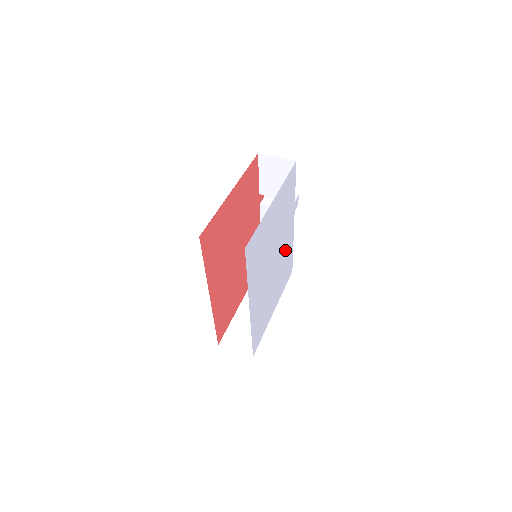
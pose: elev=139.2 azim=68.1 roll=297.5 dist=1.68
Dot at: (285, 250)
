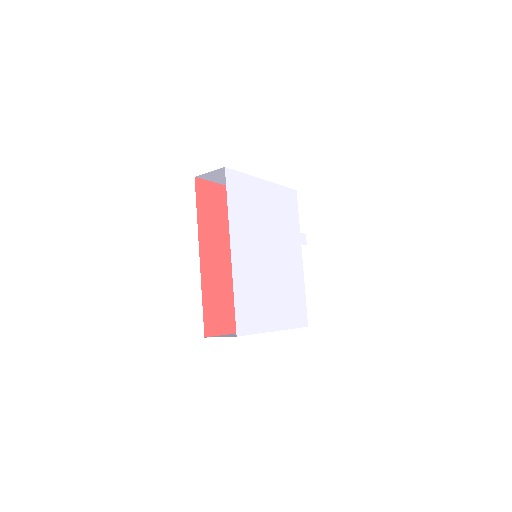
Dot at: (290, 271)
